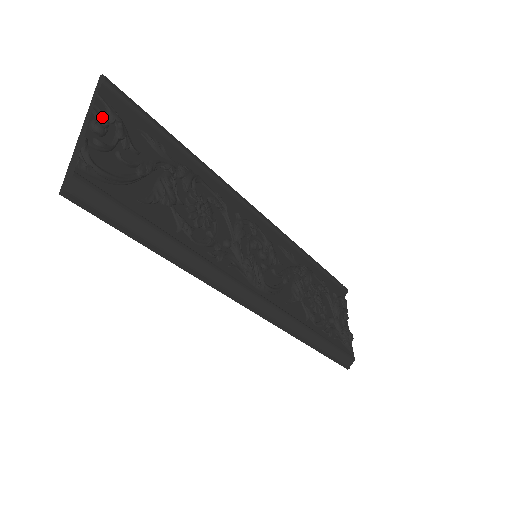
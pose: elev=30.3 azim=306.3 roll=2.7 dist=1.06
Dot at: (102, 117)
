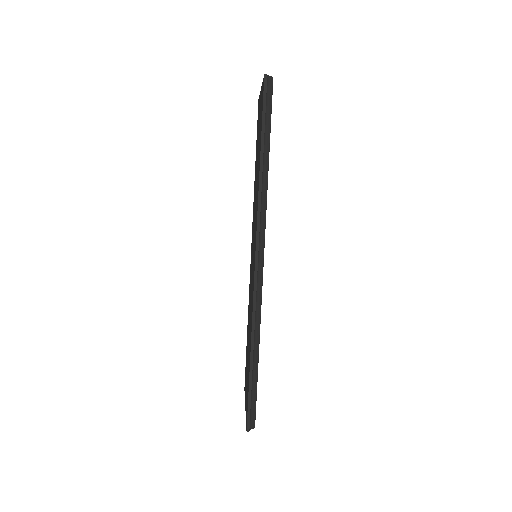
Dot at: occluded
